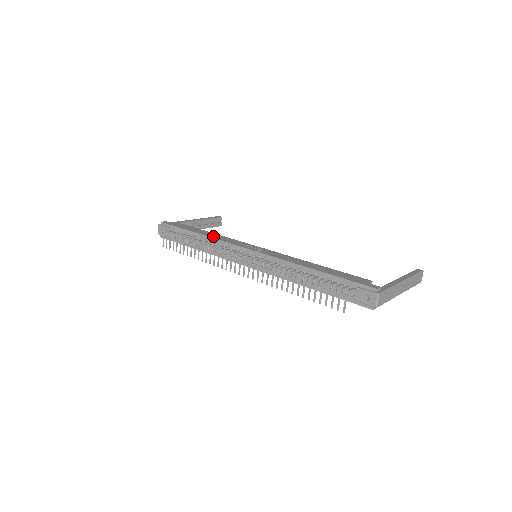
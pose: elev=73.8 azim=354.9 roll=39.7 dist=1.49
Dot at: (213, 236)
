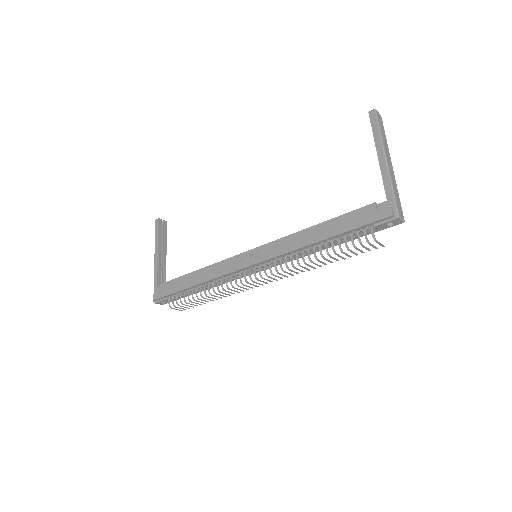
Dot at: (207, 277)
